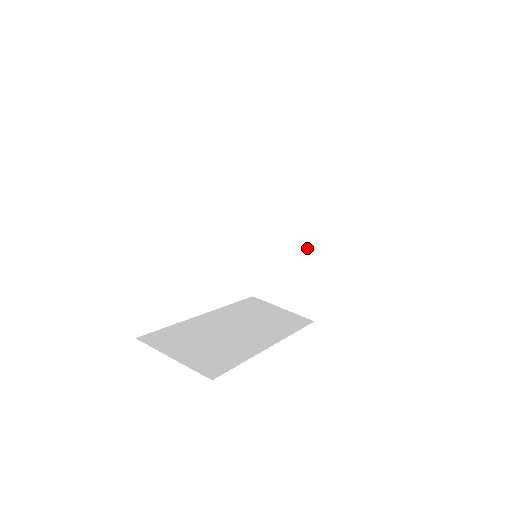
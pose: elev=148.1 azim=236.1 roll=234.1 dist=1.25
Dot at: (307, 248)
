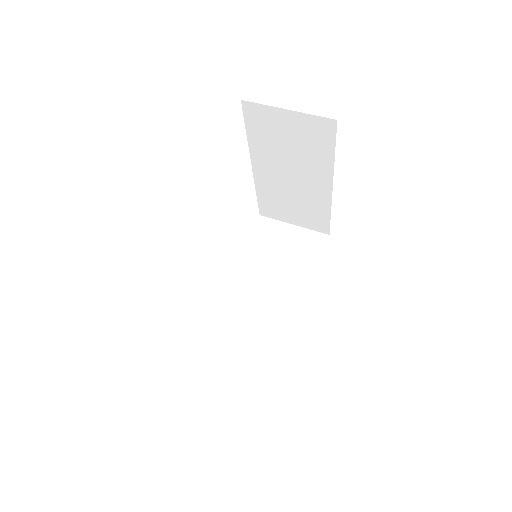
Dot at: (303, 183)
